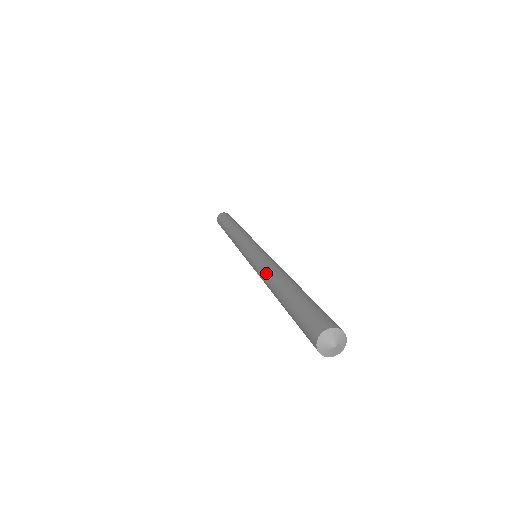
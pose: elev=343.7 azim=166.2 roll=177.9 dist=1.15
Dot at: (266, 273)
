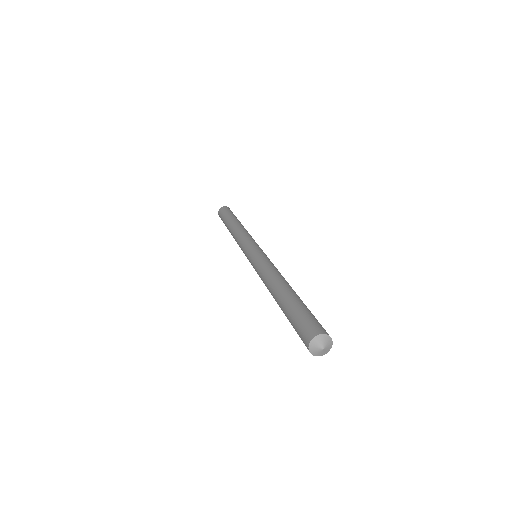
Dot at: (266, 277)
